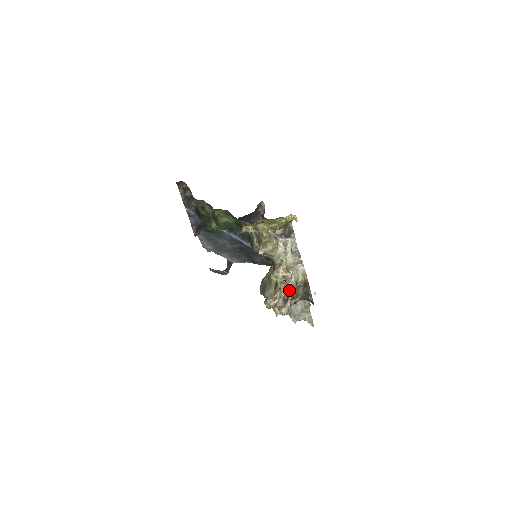
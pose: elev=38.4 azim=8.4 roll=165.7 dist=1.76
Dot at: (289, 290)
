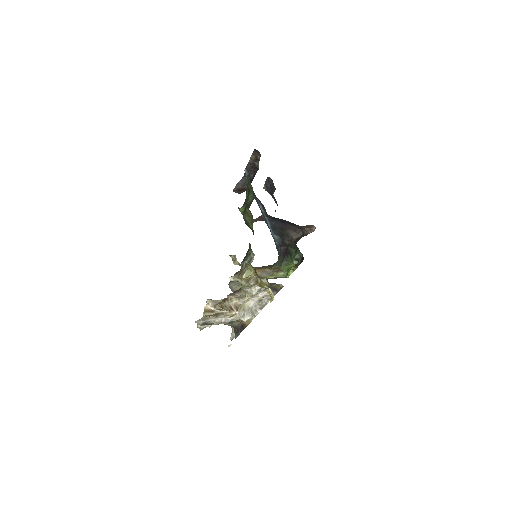
Dot at: (216, 323)
